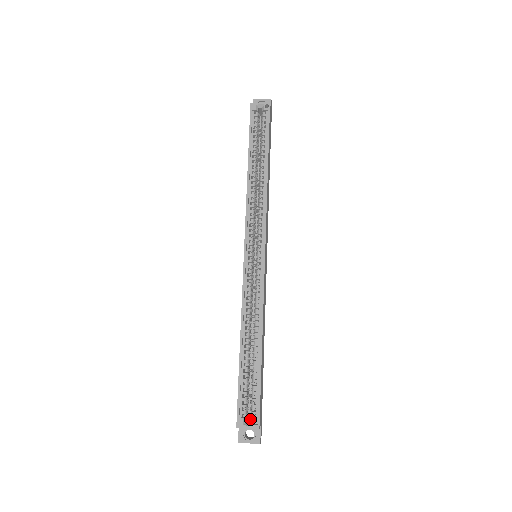
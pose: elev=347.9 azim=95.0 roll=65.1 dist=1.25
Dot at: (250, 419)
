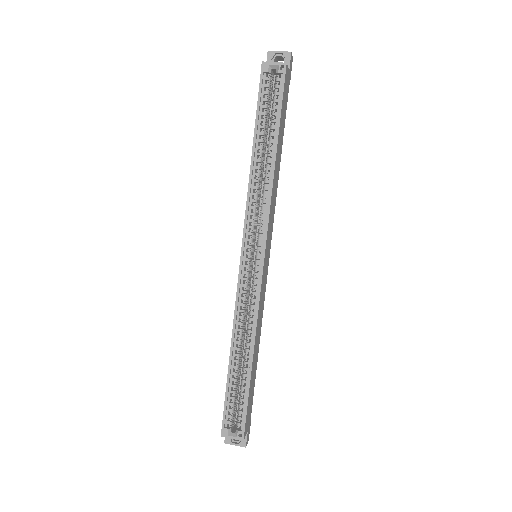
Dot at: occluded
